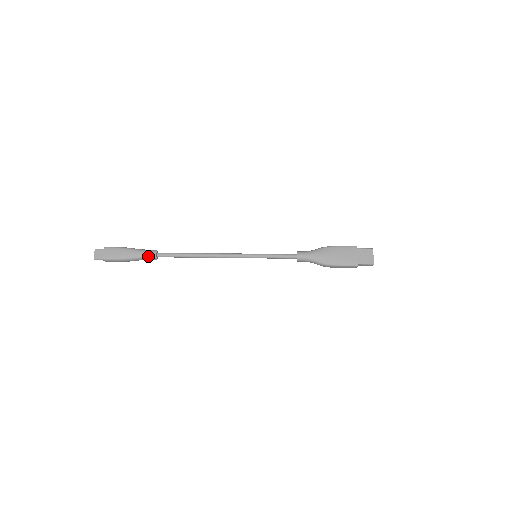
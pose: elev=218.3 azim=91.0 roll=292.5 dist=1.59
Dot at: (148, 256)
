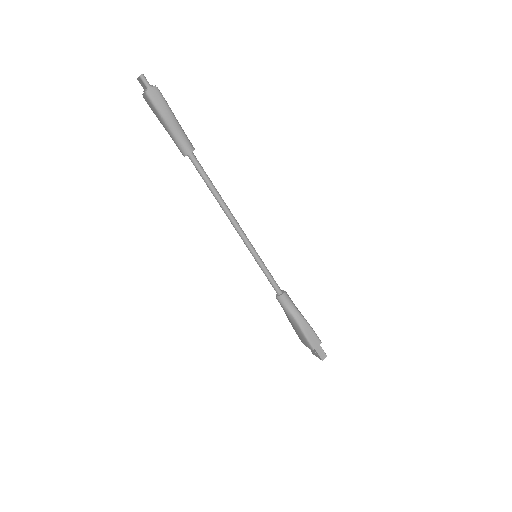
Dot at: (189, 140)
